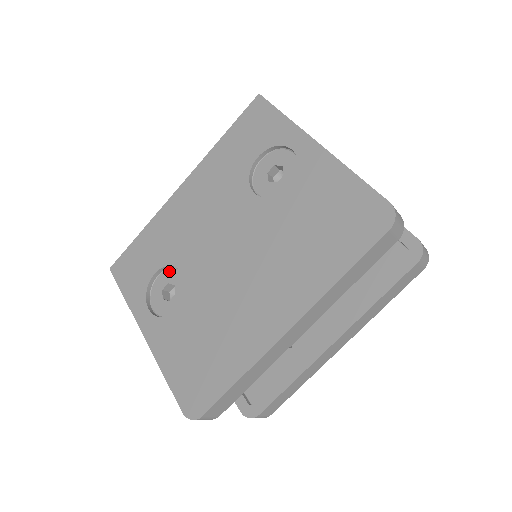
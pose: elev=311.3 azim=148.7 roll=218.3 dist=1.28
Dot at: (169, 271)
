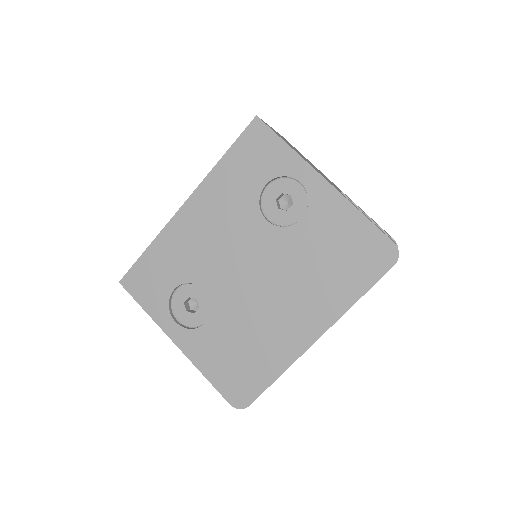
Dot at: (188, 286)
